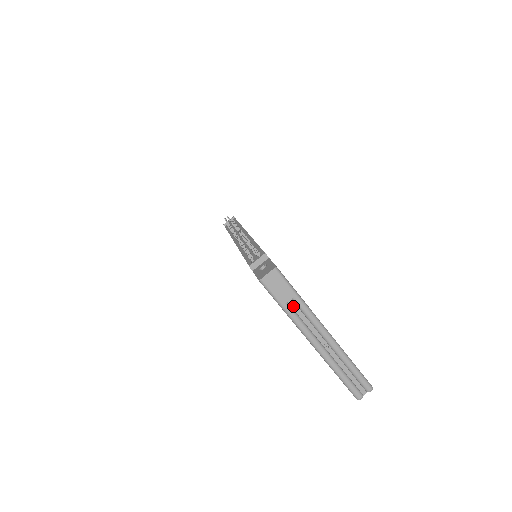
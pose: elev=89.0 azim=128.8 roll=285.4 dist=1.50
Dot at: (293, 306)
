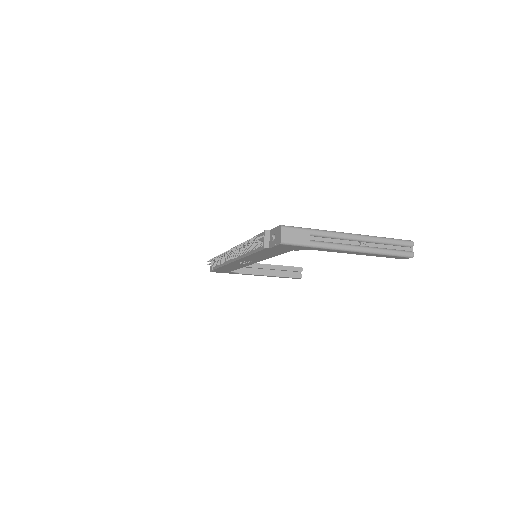
Dot at: (316, 239)
